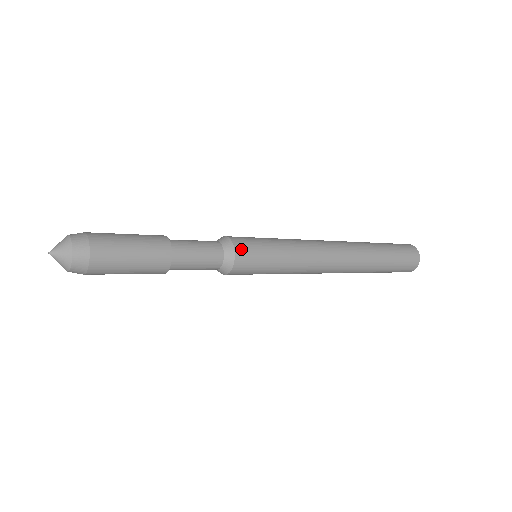
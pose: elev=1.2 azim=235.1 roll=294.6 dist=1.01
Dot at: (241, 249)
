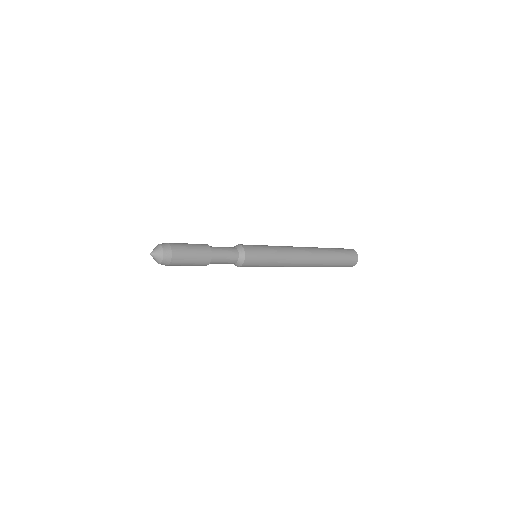
Dot at: (249, 253)
